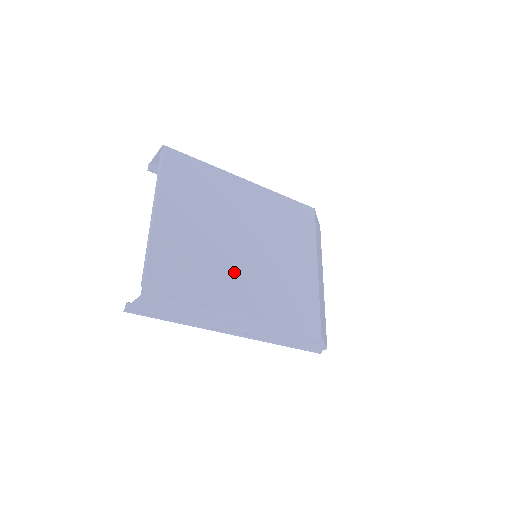
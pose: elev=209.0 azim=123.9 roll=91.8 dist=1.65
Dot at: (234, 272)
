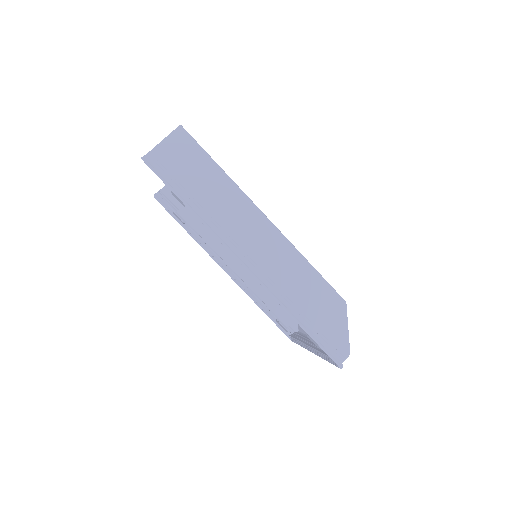
Dot at: occluded
